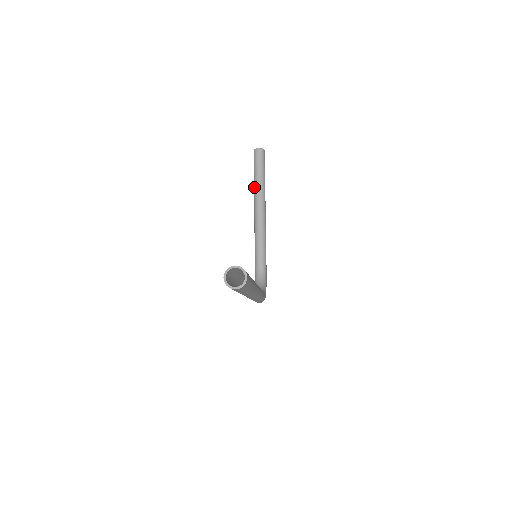
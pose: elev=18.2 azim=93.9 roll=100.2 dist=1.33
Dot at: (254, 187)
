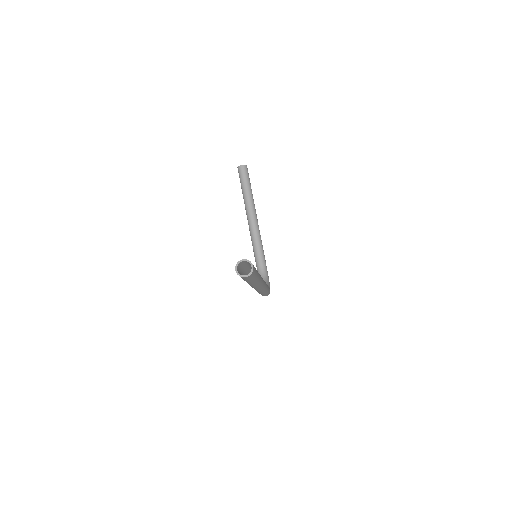
Dot at: occluded
